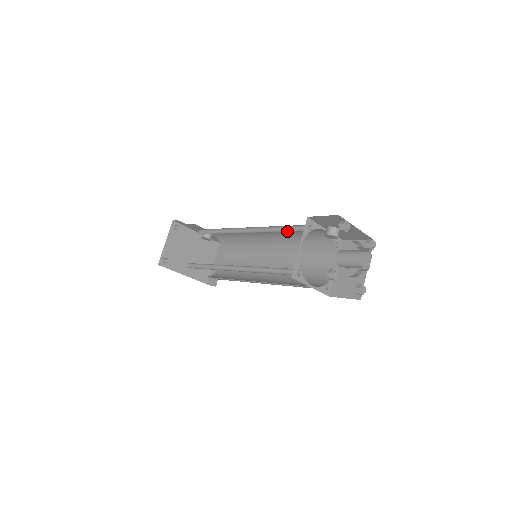
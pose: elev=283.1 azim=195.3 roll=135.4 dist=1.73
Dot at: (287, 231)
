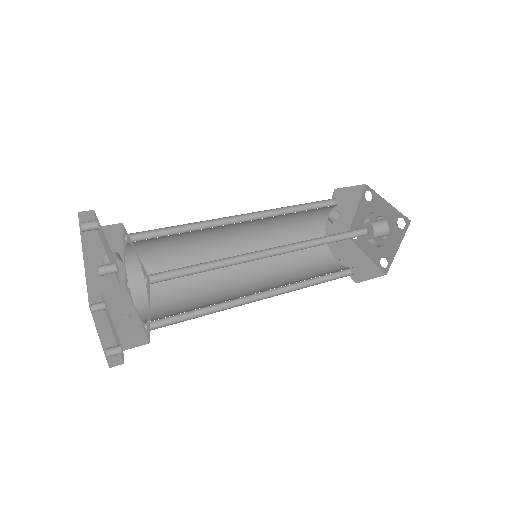
Dot at: (309, 209)
